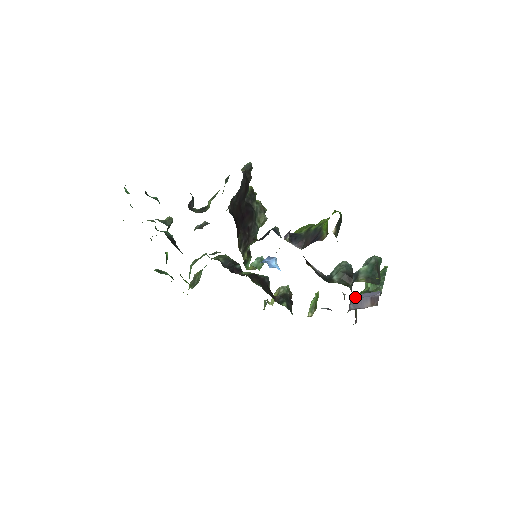
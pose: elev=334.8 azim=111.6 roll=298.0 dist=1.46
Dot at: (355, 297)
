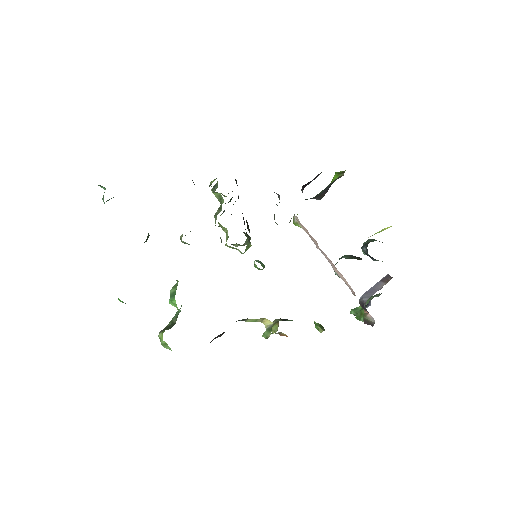
Dot at: occluded
